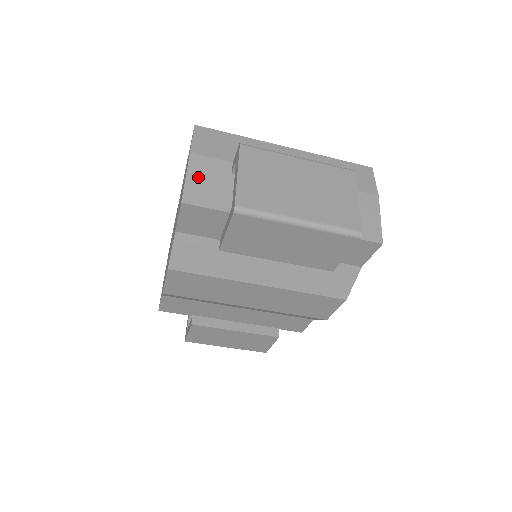
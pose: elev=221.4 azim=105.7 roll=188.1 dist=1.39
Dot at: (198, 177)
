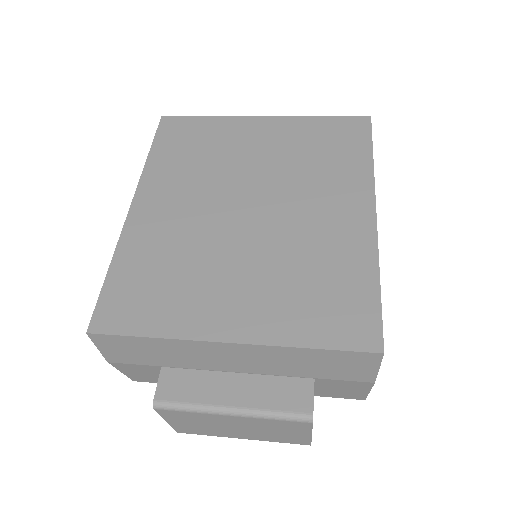
Dot at: (133, 373)
